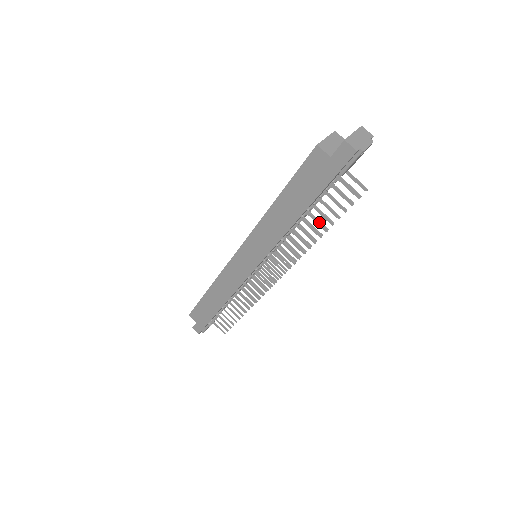
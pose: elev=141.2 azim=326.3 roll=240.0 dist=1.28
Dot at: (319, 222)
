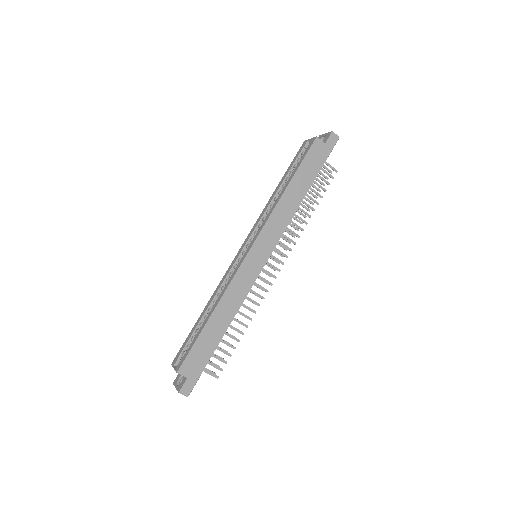
Dot at: occluded
